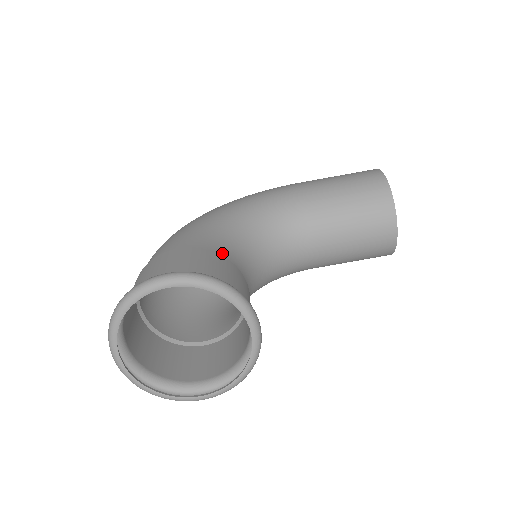
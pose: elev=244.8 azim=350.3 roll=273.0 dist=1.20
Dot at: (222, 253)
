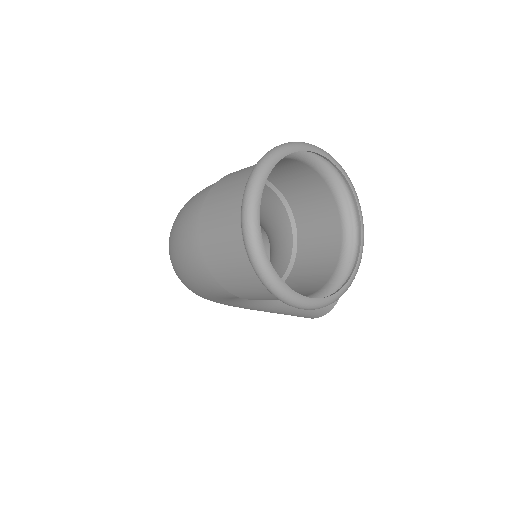
Dot at: (280, 205)
